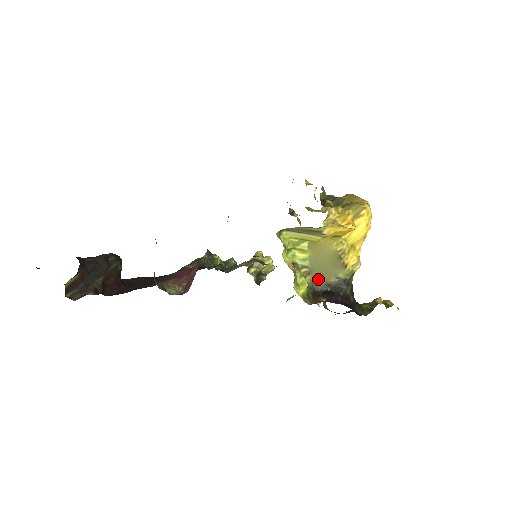
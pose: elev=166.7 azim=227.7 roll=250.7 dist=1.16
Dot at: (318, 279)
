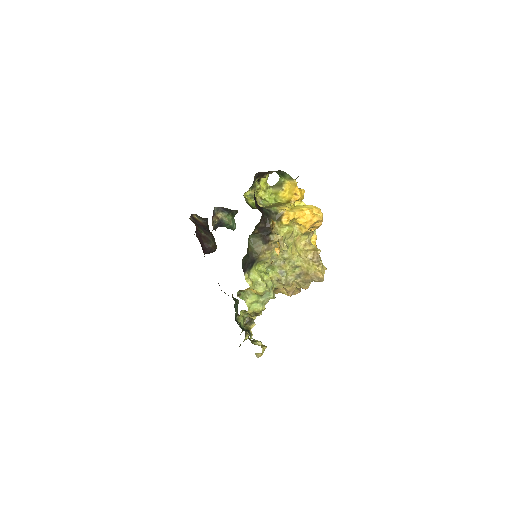
Dot at: occluded
